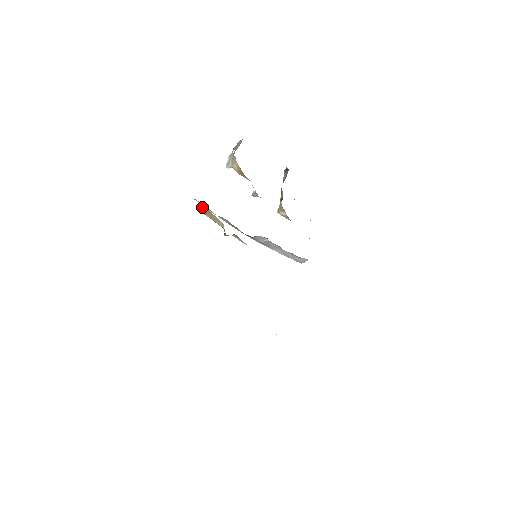
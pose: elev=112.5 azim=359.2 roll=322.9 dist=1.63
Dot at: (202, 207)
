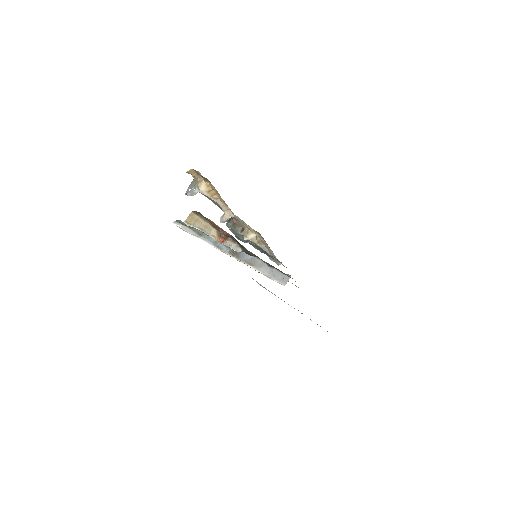
Dot at: (191, 214)
